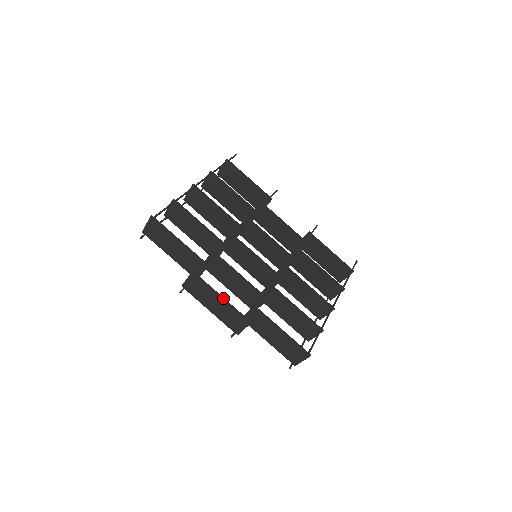
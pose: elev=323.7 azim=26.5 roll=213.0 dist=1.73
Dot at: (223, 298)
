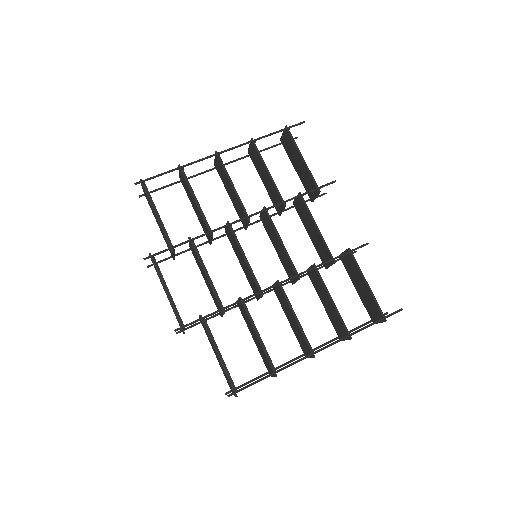
Dot at: (167, 293)
